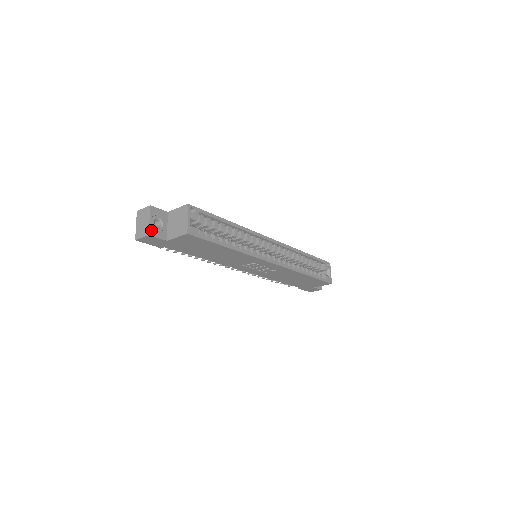
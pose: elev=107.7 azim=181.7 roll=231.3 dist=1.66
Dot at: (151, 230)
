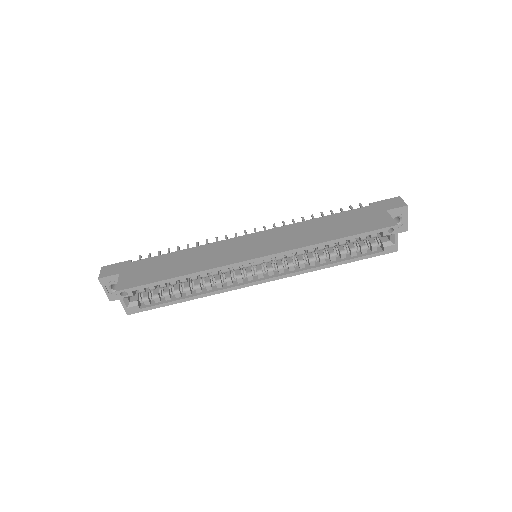
Dot at: (110, 297)
